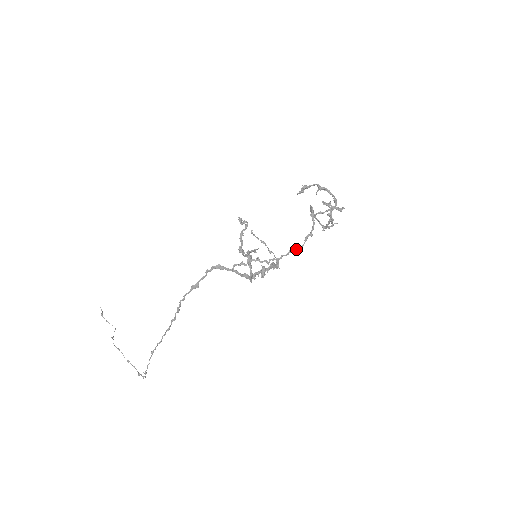
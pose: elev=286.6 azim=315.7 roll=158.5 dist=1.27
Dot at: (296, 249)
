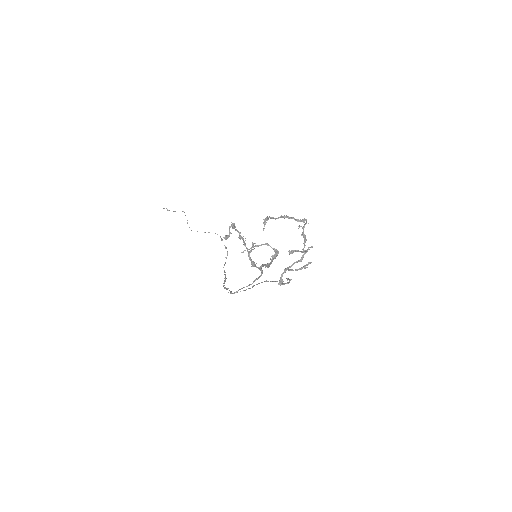
Dot at: occluded
